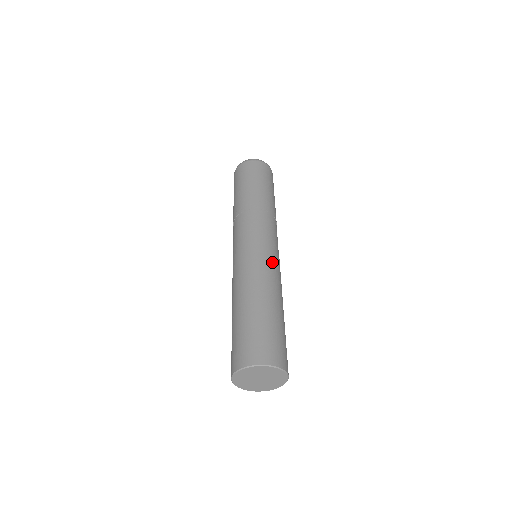
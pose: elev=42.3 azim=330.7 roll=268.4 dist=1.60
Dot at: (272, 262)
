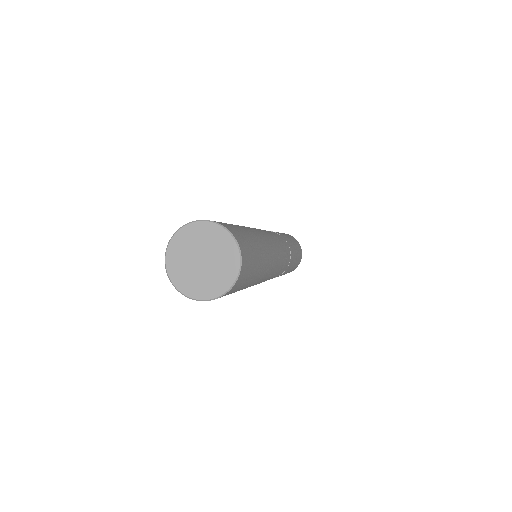
Dot at: occluded
